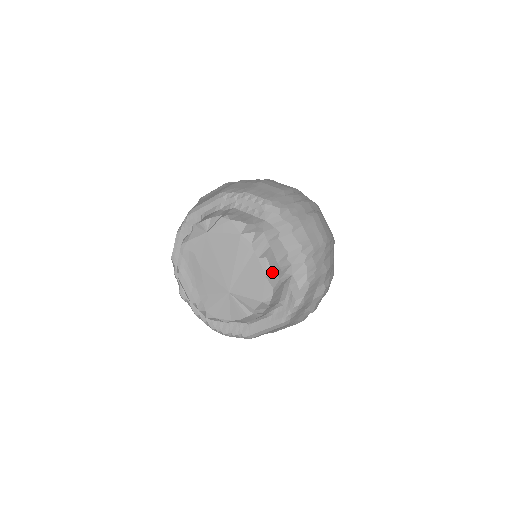
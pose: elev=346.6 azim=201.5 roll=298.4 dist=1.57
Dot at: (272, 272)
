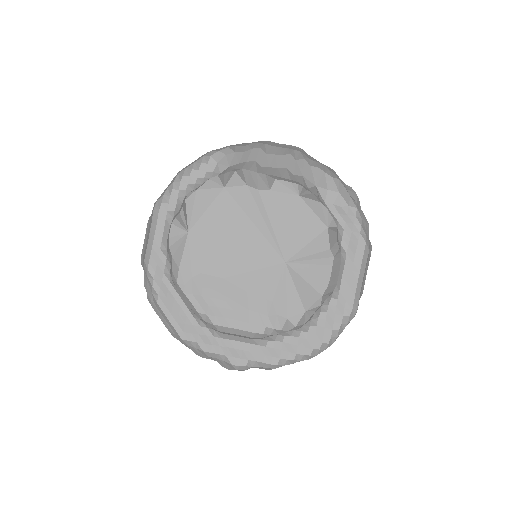
Dot at: (299, 187)
